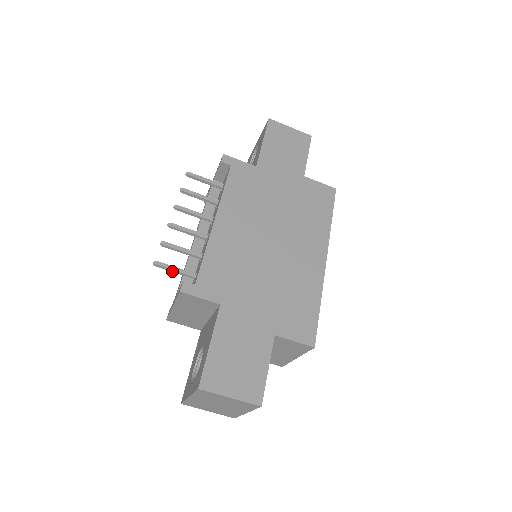
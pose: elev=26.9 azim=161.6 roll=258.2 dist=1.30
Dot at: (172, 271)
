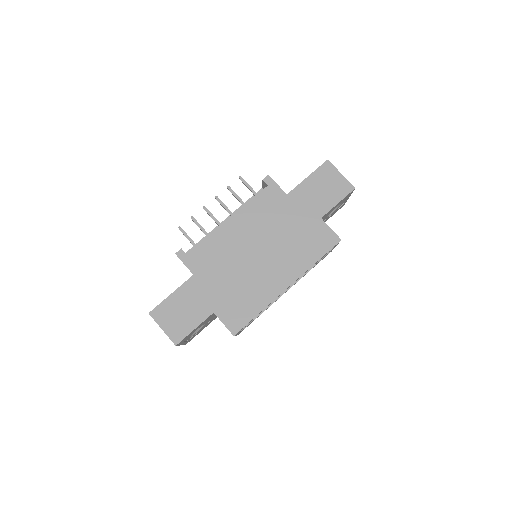
Dot at: (187, 238)
